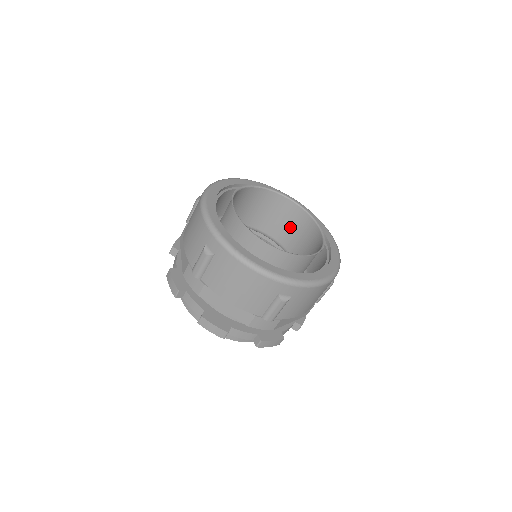
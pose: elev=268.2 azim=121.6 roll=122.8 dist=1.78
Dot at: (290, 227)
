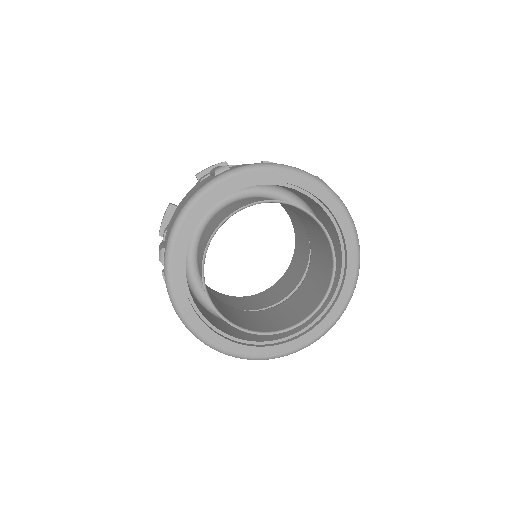
Dot at: (320, 254)
